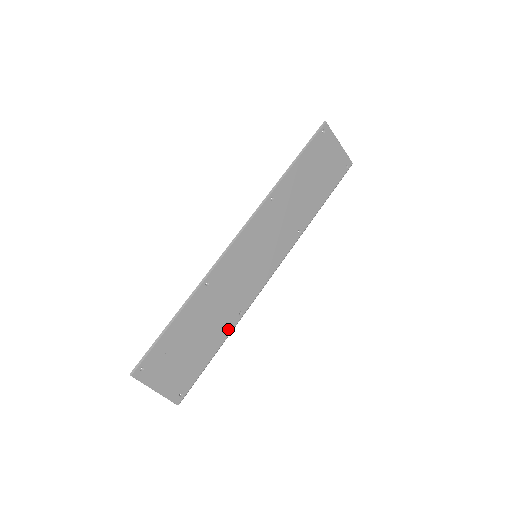
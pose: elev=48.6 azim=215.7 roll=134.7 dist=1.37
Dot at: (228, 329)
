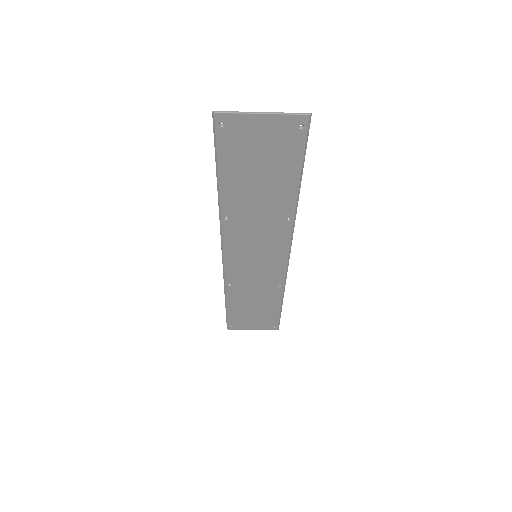
Dot at: (278, 295)
